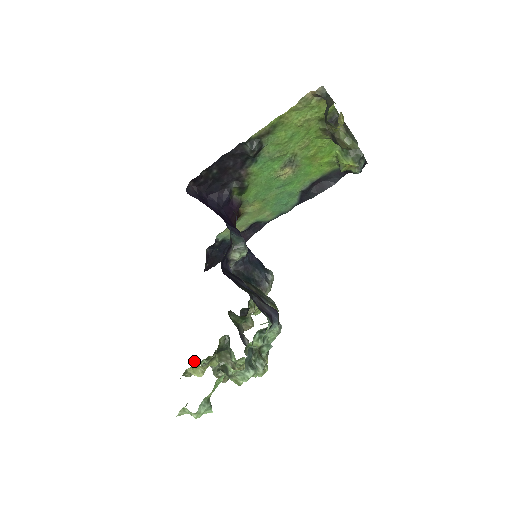
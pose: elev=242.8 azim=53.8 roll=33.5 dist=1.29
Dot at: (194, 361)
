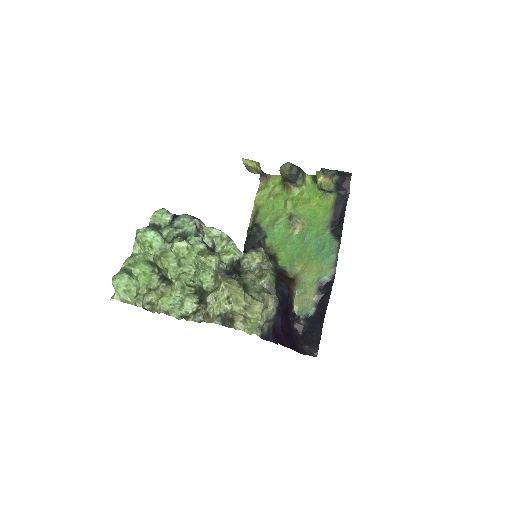
Dot at: (183, 317)
